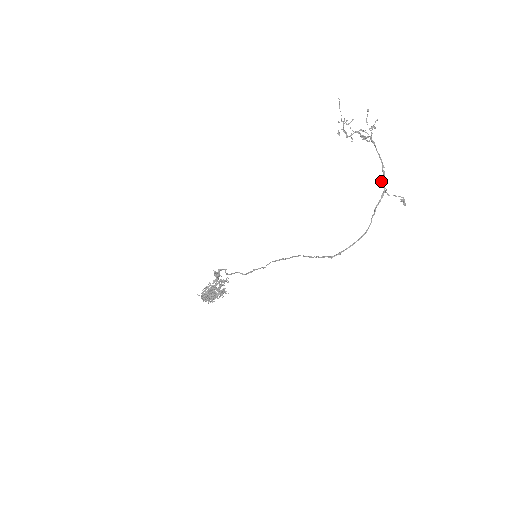
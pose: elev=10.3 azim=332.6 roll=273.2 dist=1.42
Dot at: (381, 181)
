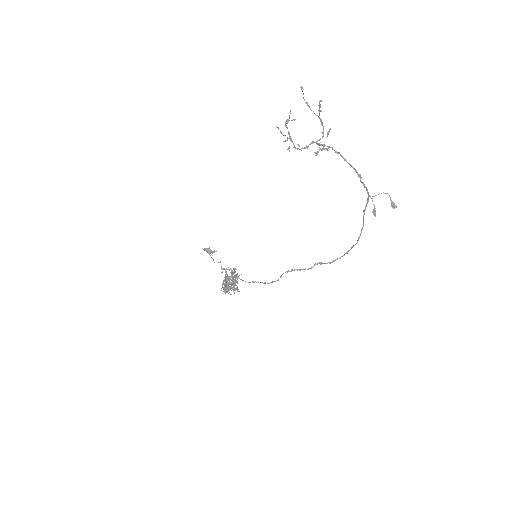
Dot at: occluded
